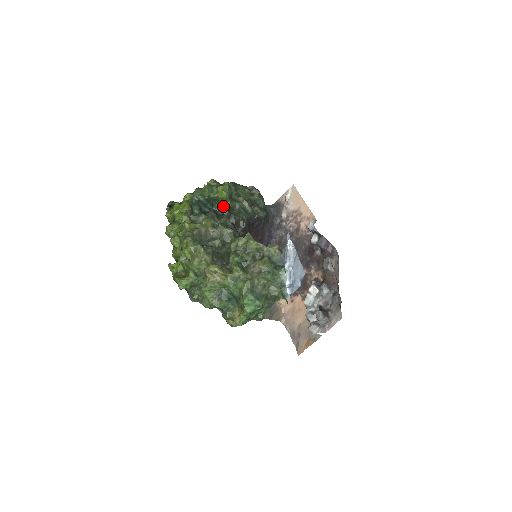
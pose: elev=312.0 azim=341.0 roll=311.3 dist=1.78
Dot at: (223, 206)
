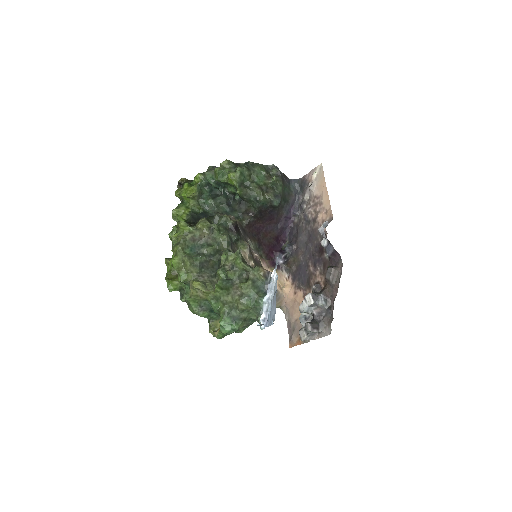
Dot at: (234, 190)
